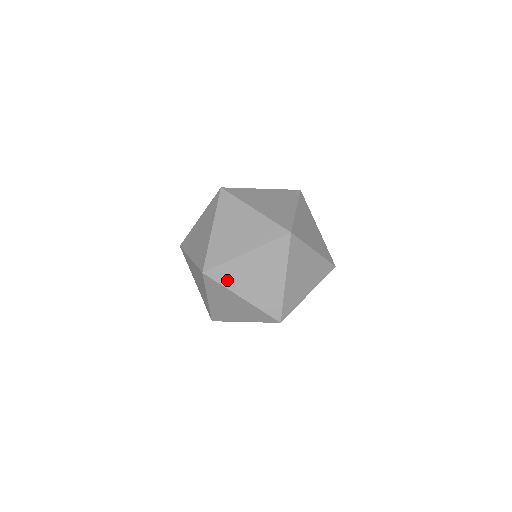
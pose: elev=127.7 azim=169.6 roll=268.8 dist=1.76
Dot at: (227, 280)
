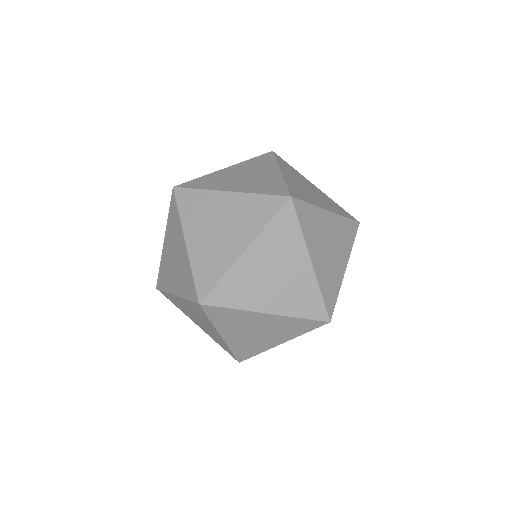
Dot at: (177, 305)
